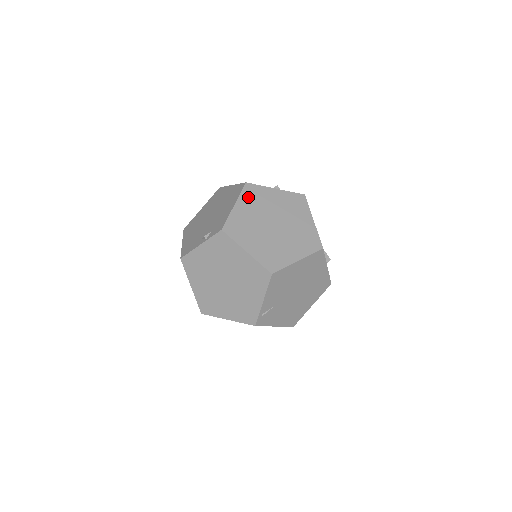
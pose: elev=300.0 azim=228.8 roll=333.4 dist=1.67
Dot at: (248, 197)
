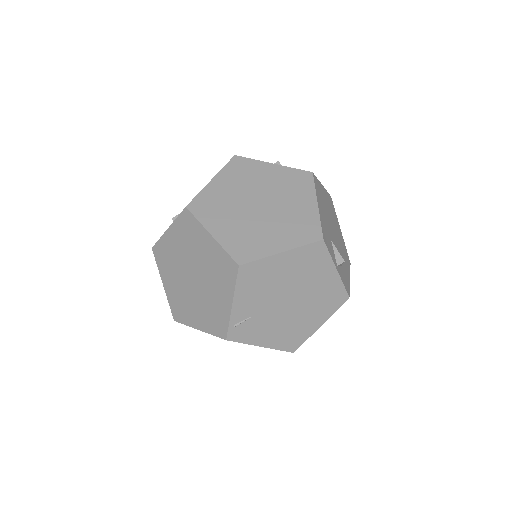
Dot at: (232, 171)
